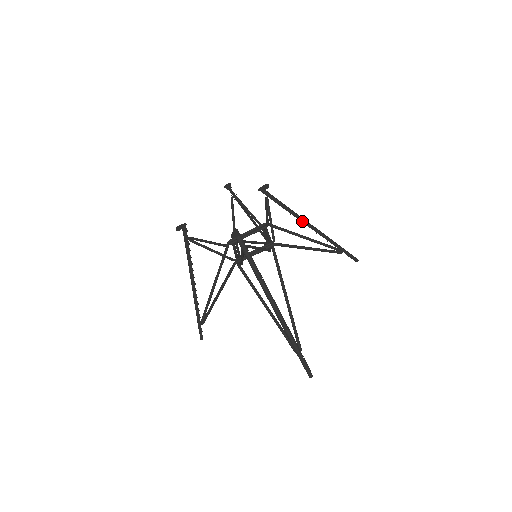
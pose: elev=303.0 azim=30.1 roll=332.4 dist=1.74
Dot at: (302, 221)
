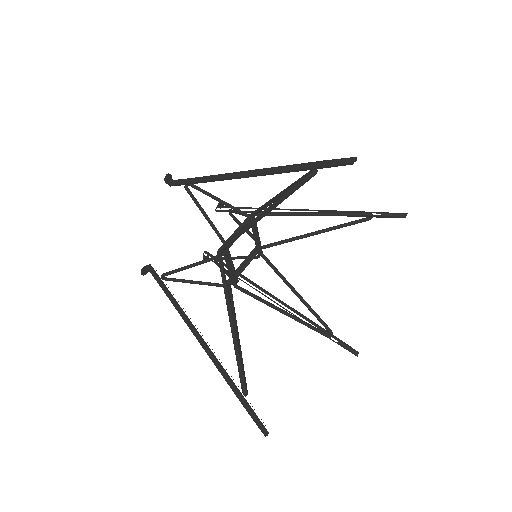
Dot at: occluded
